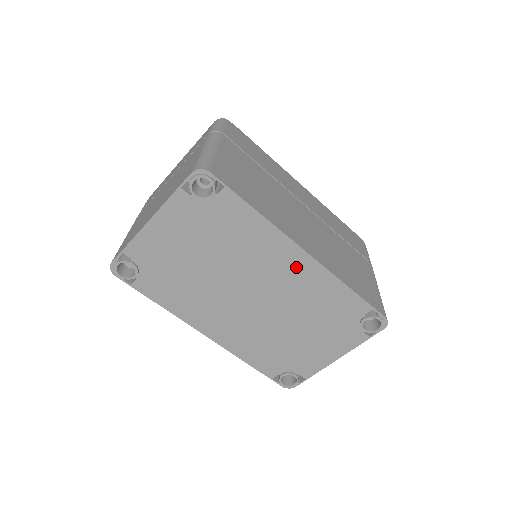
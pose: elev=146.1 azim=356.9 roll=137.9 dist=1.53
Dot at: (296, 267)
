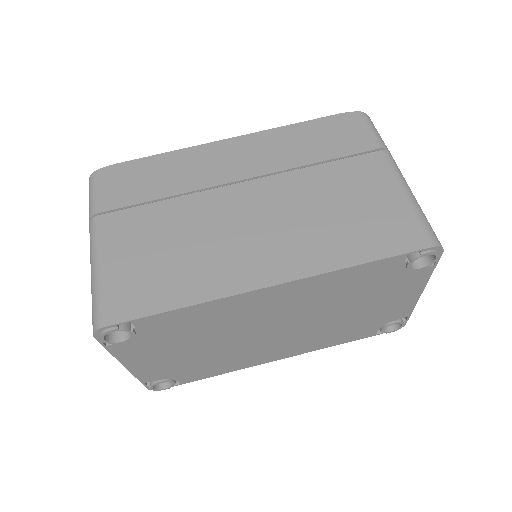
Dot at: (280, 297)
